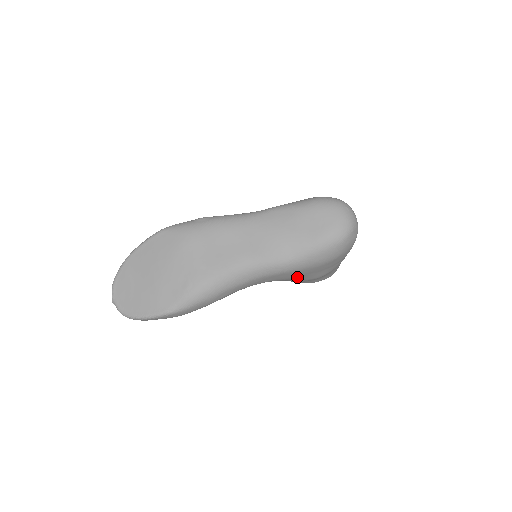
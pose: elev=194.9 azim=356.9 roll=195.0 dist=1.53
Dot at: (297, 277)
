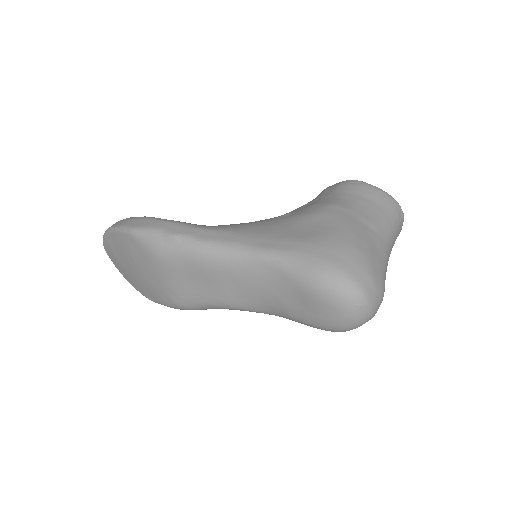
Dot at: occluded
